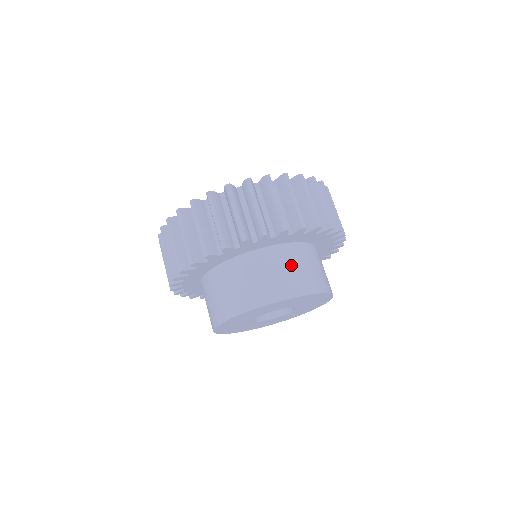
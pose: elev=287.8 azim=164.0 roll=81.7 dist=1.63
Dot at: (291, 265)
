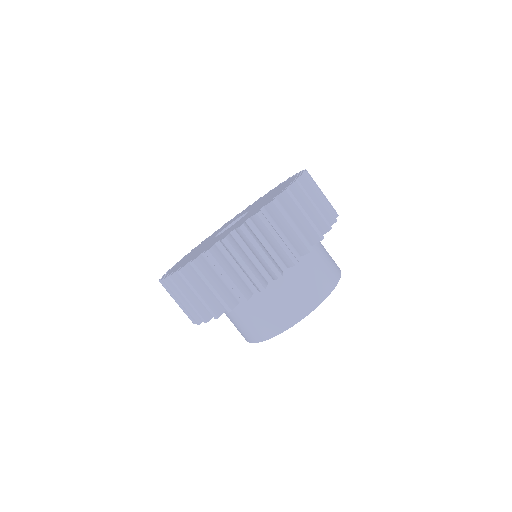
Dot at: (318, 262)
